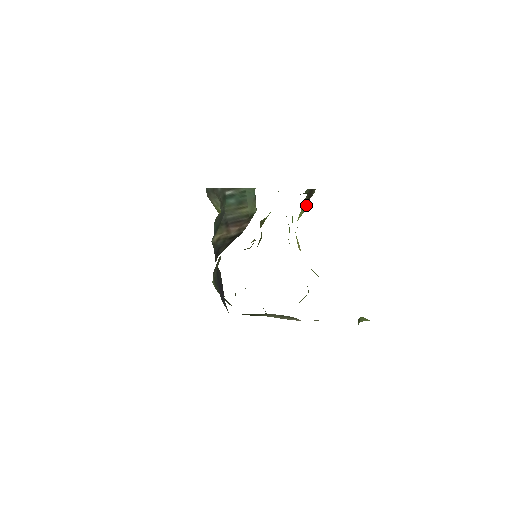
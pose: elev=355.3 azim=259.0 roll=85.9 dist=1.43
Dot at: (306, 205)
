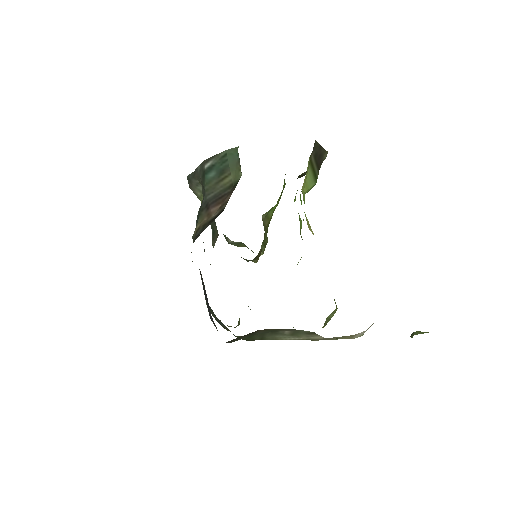
Dot at: (316, 173)
